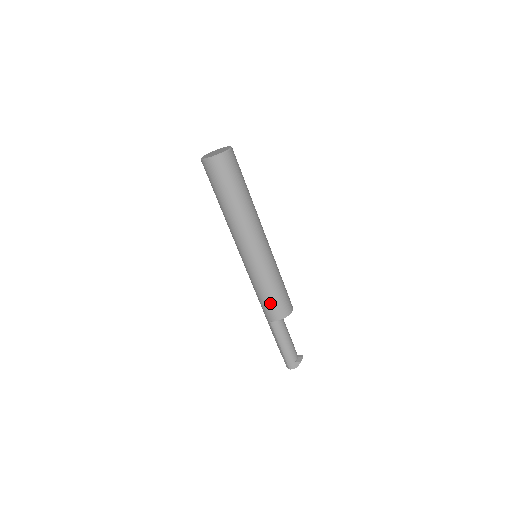
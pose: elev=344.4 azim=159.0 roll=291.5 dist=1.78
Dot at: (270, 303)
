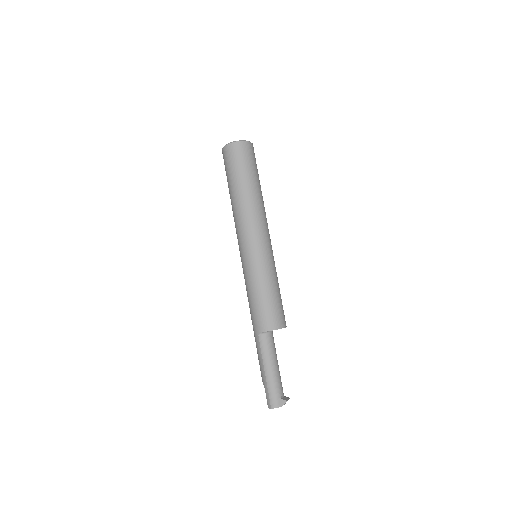
Dot at: (262, 307)
